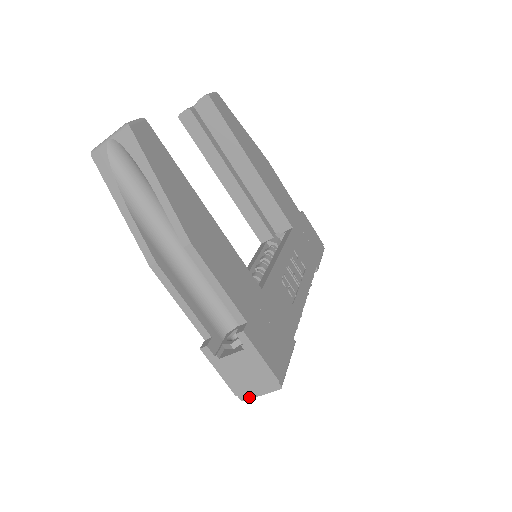
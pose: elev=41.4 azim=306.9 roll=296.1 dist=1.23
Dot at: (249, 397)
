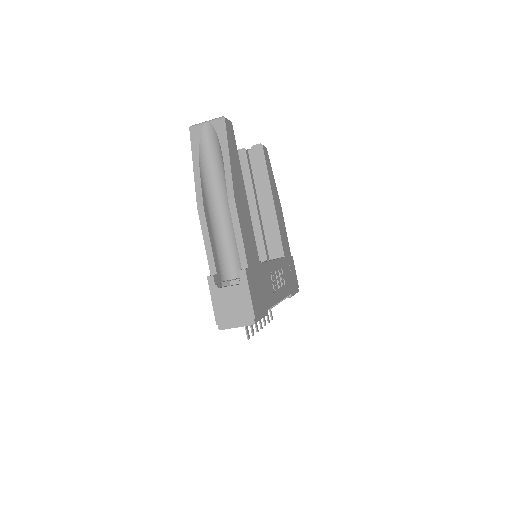
Dot at: (226, 327)
